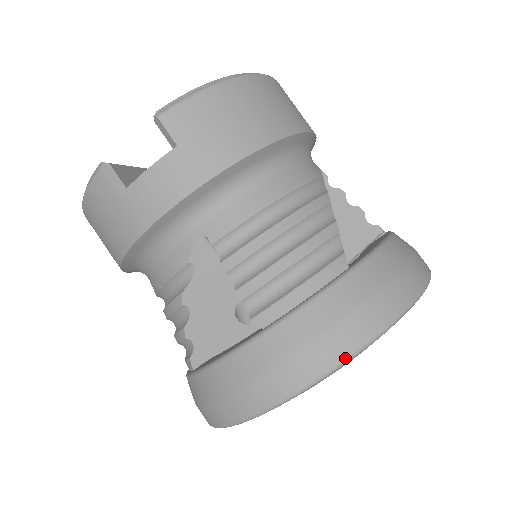
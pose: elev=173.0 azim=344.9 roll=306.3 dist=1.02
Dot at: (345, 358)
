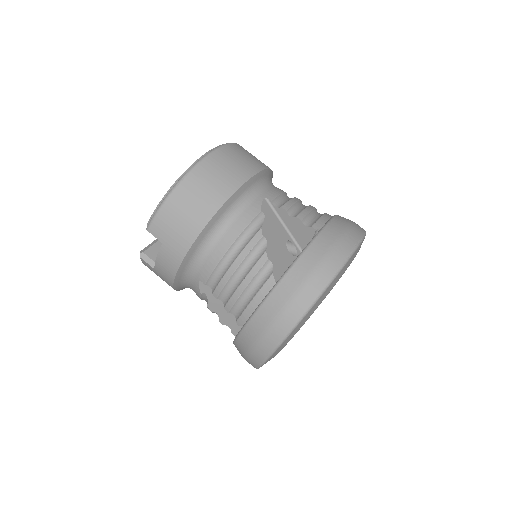
Dot at: (281, 339)
